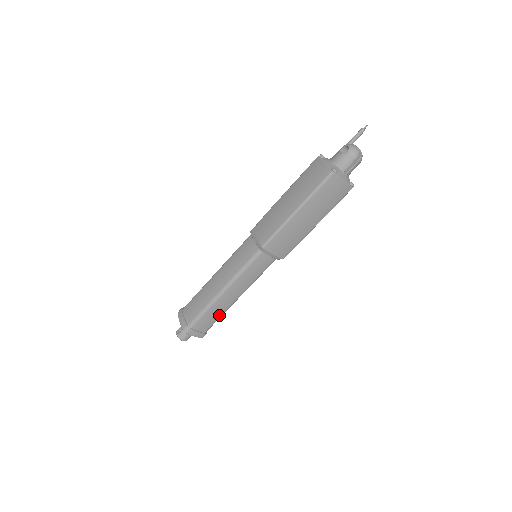
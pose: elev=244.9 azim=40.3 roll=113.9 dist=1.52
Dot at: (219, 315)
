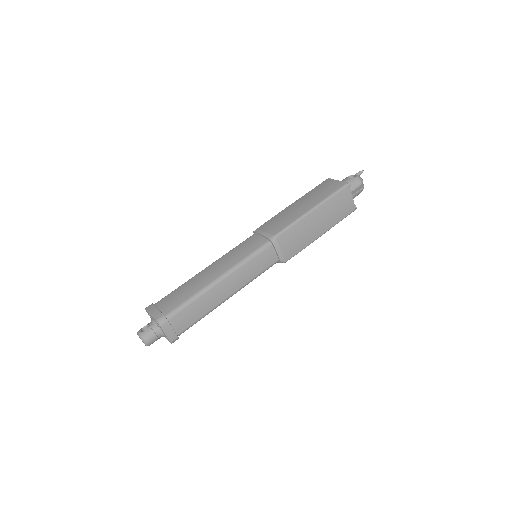
Dot at: (203, 314)
